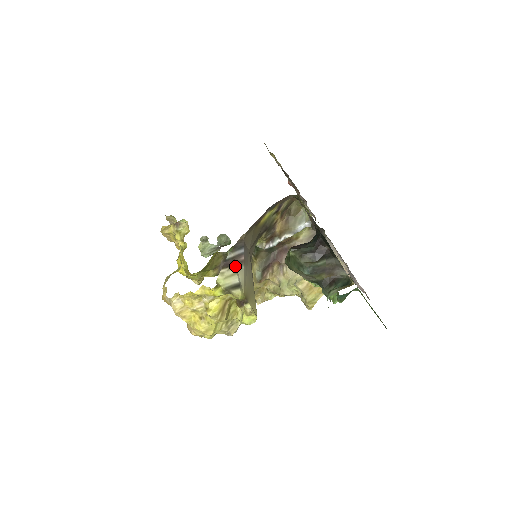
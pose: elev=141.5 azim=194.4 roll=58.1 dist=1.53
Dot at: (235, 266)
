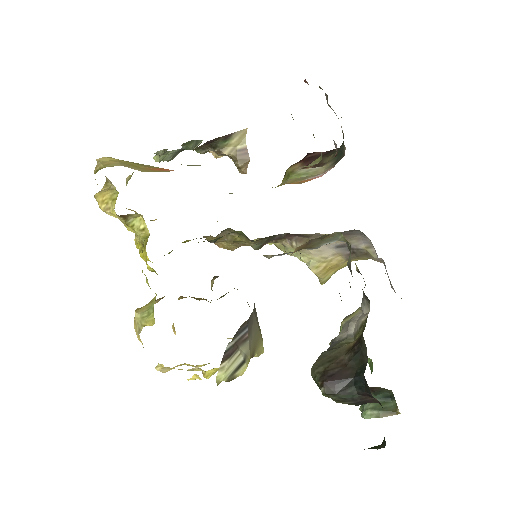
Dot at: (237, 349)
